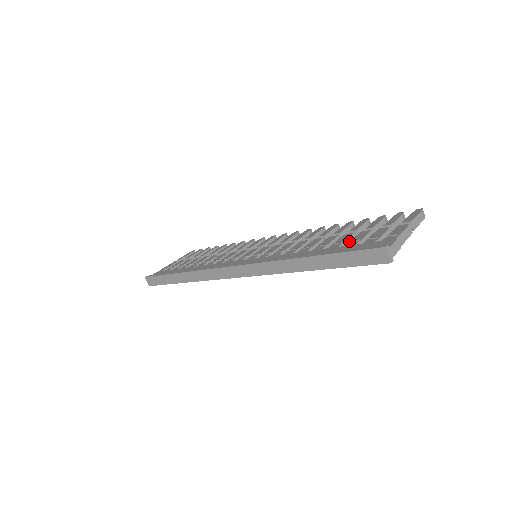
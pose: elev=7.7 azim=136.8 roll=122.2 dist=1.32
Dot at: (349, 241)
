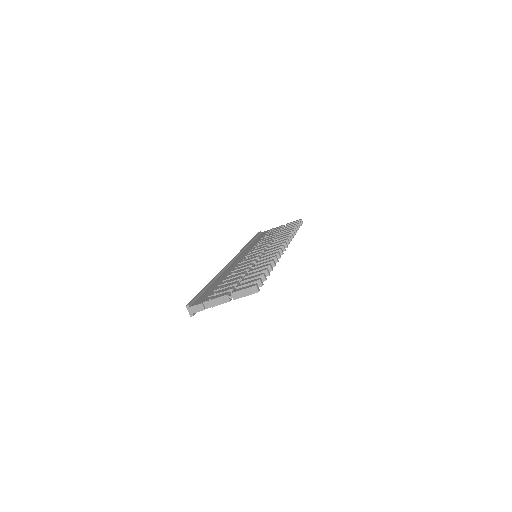
Dot at: occluded
